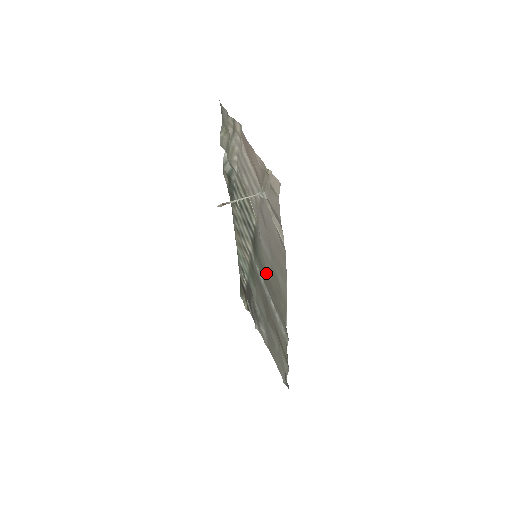
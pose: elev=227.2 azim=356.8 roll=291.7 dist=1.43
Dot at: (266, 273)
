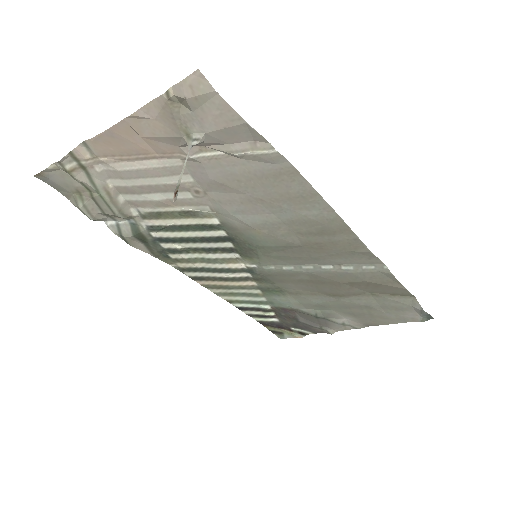
Dot at: (287, 245)
